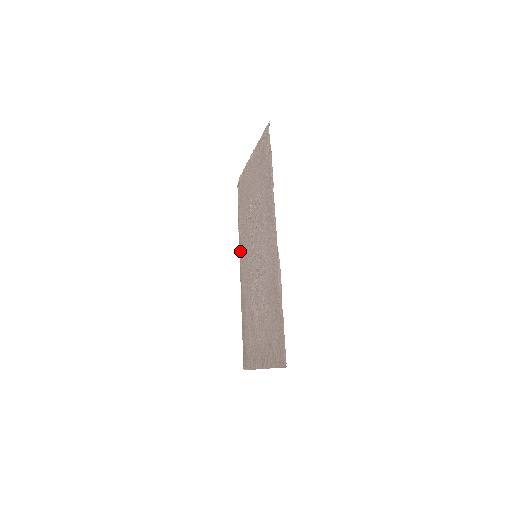
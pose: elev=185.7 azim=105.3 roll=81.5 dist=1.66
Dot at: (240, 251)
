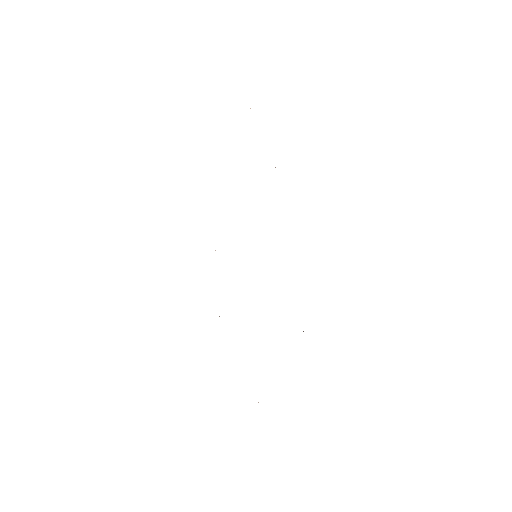
Dot at: occluded
